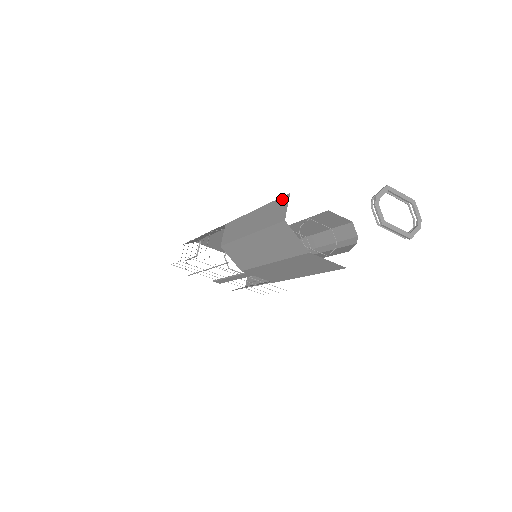
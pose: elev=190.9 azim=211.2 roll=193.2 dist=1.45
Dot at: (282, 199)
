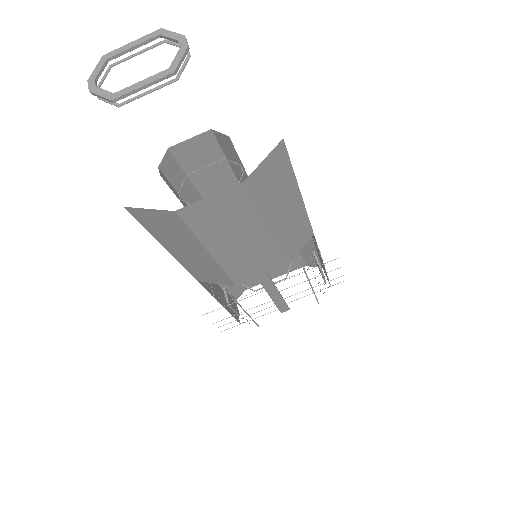
Dot at: occluded
